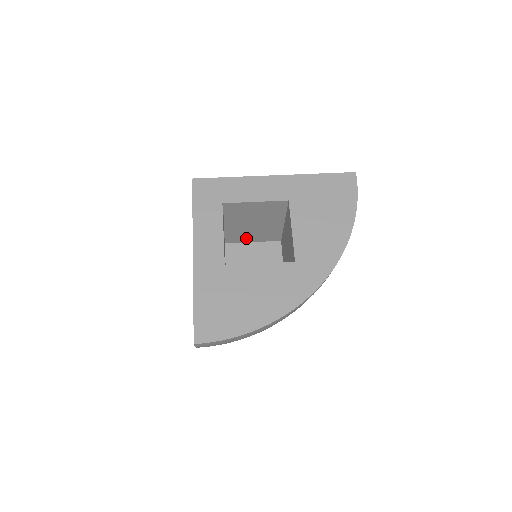
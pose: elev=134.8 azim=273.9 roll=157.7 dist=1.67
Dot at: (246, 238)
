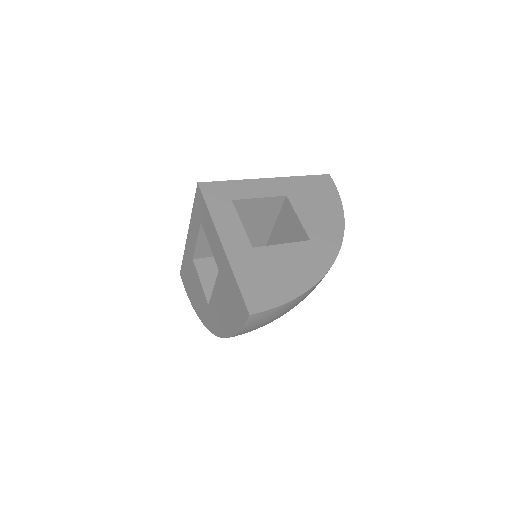
Dot at: occluded
